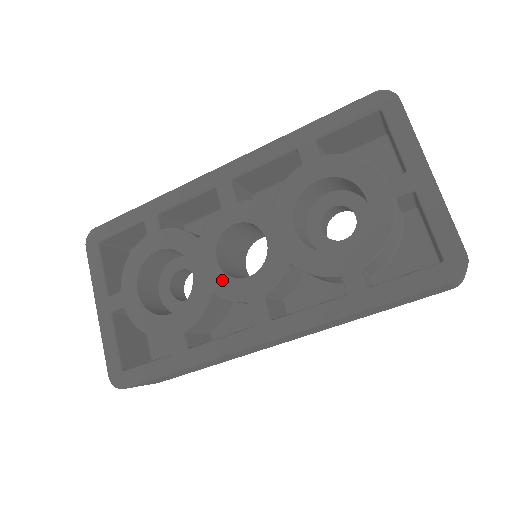
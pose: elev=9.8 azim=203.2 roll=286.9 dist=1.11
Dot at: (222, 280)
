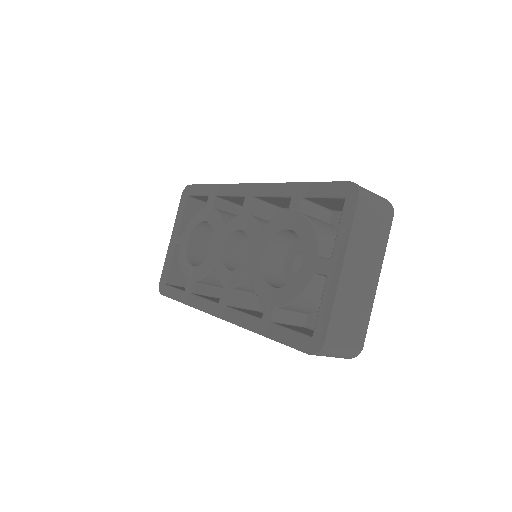
Dot at: (220, 263)
